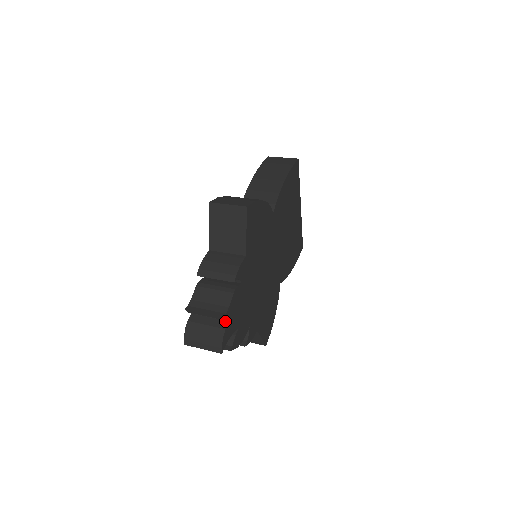
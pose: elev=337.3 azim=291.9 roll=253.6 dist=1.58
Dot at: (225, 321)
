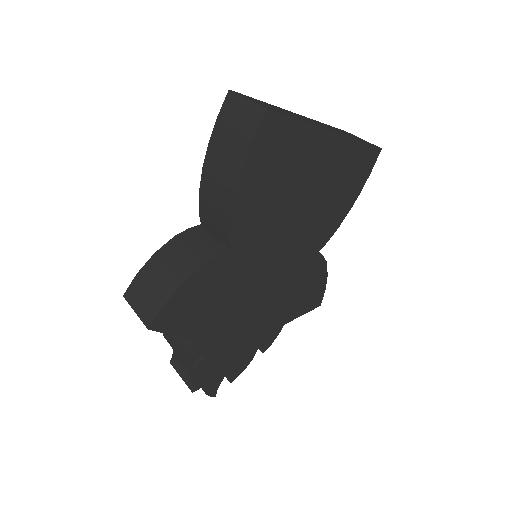
Dot at: (204, 381)
